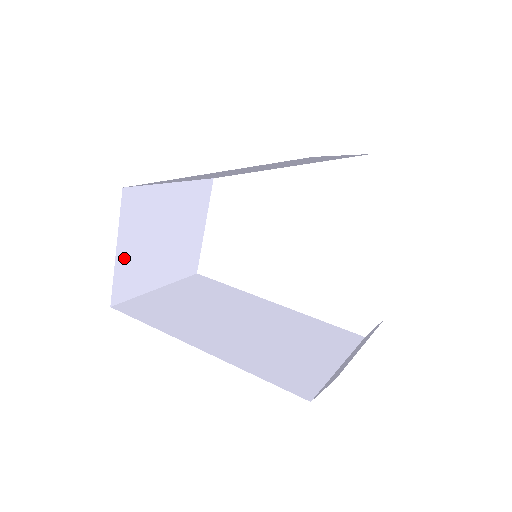
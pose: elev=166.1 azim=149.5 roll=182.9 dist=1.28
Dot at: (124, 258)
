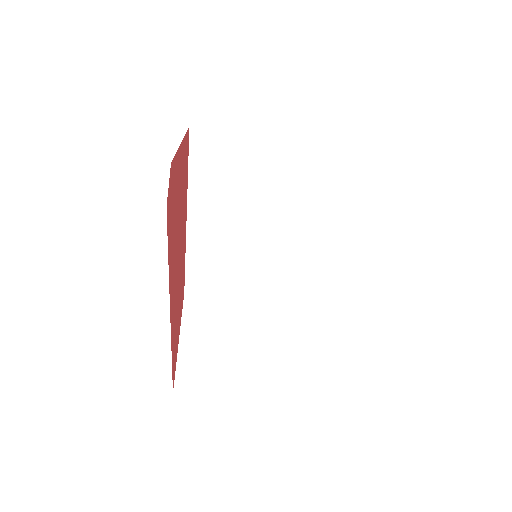
Dot at: (190, 348)
